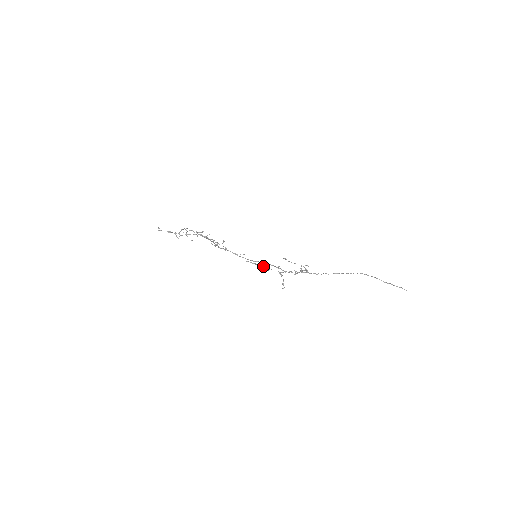
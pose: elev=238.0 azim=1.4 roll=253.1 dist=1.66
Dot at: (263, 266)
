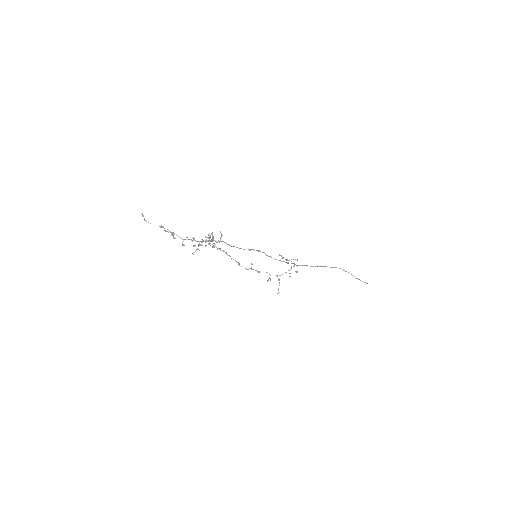
Dot at: occluded
